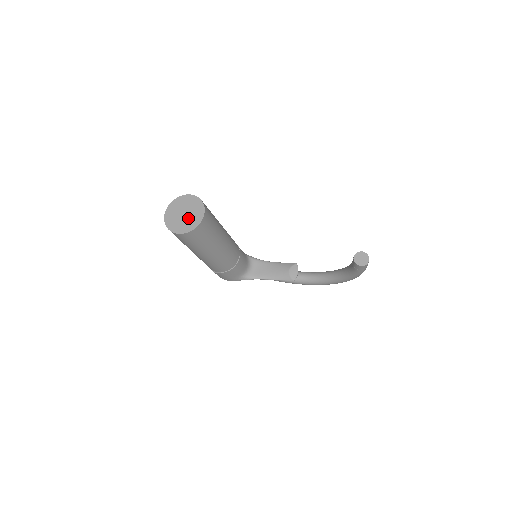
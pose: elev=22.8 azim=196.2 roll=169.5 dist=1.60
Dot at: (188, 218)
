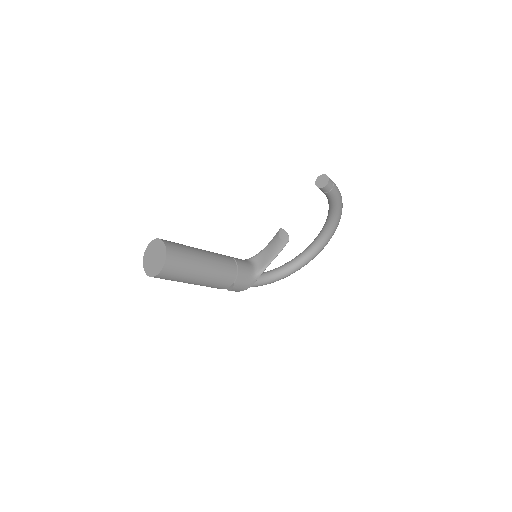
Dot at: (158, 257)
